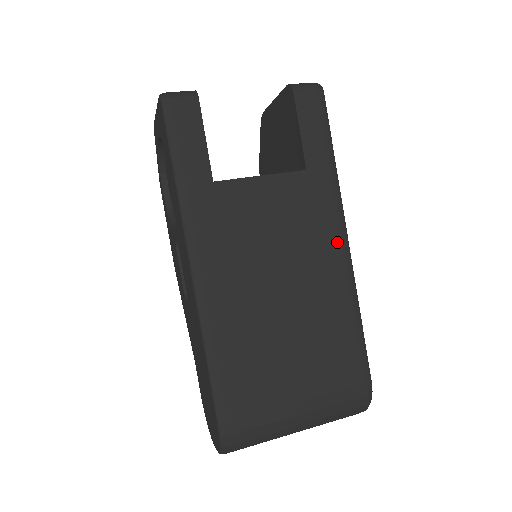
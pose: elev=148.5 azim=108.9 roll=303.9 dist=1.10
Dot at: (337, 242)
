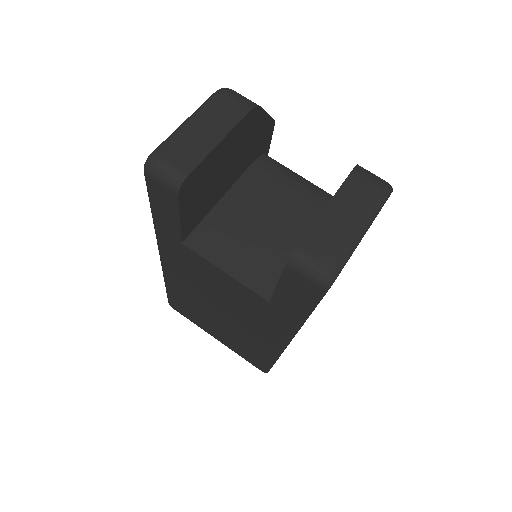
Dot at: (275, 338)
